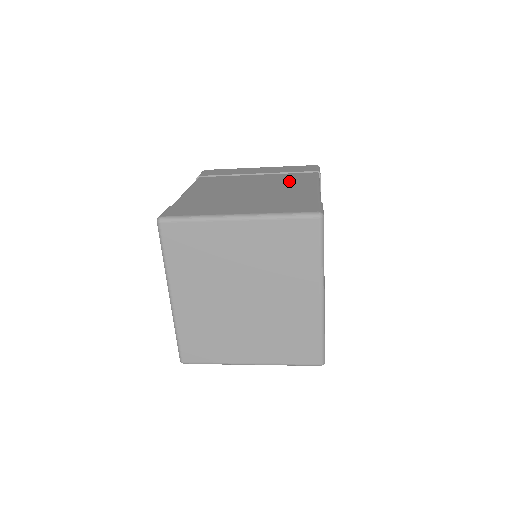
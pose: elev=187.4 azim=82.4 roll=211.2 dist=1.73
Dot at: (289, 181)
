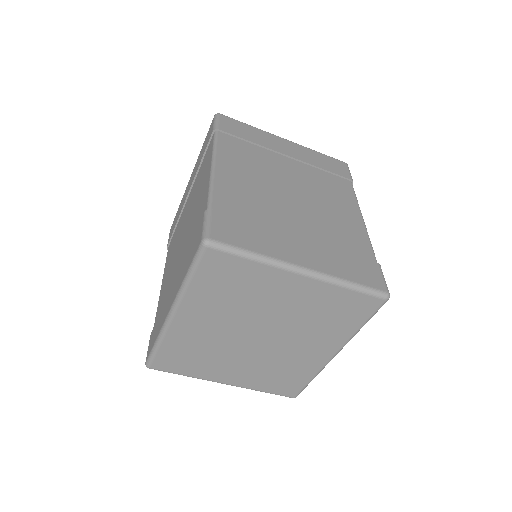
Dot at: (330, 193)
